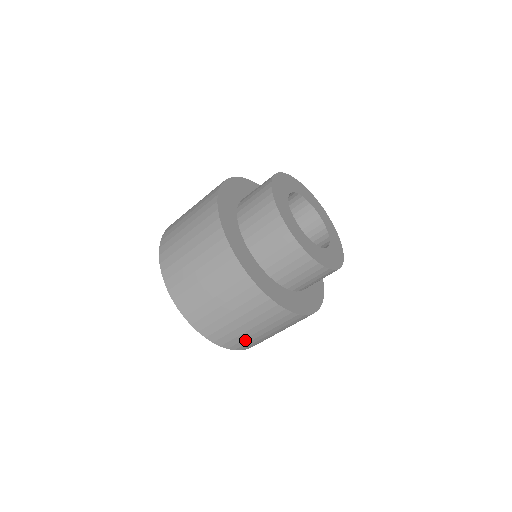
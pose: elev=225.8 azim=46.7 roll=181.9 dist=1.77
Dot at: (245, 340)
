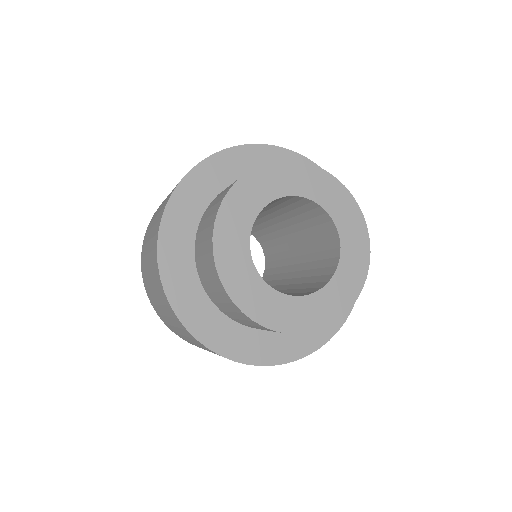
Dot at: occluded
